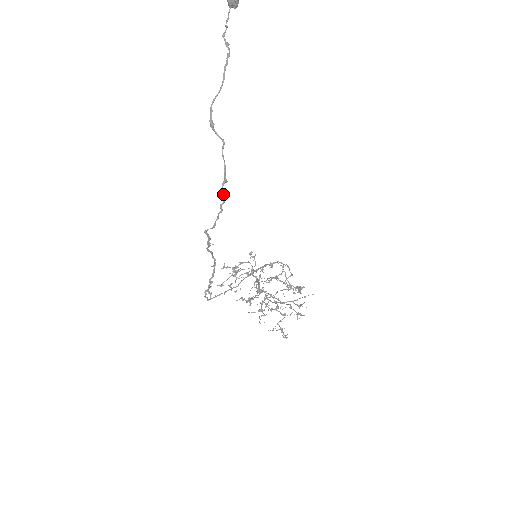
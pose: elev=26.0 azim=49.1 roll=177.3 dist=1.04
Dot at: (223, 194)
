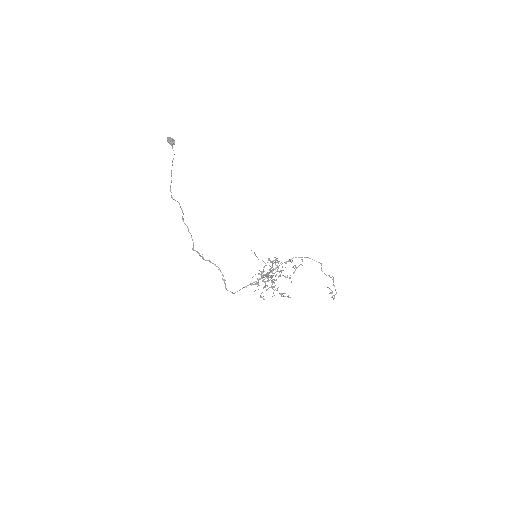
Dot at: (186, 225)
